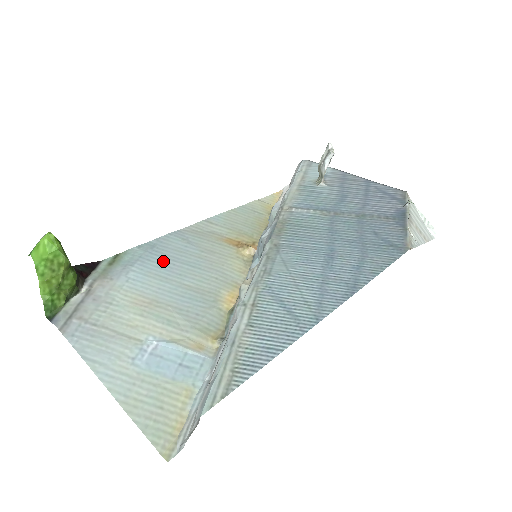
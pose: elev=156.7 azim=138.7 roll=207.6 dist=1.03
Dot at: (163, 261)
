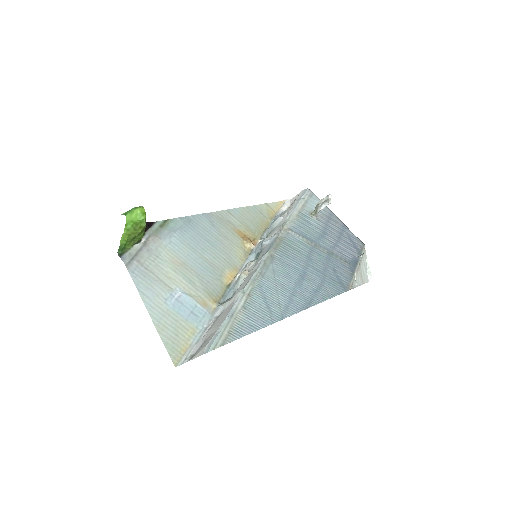
Dot at: (194, 235)
